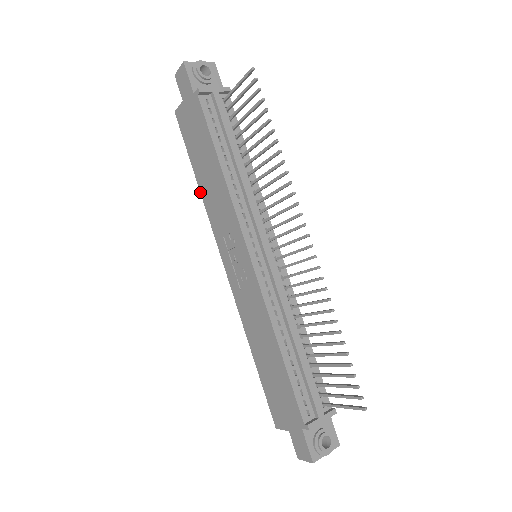
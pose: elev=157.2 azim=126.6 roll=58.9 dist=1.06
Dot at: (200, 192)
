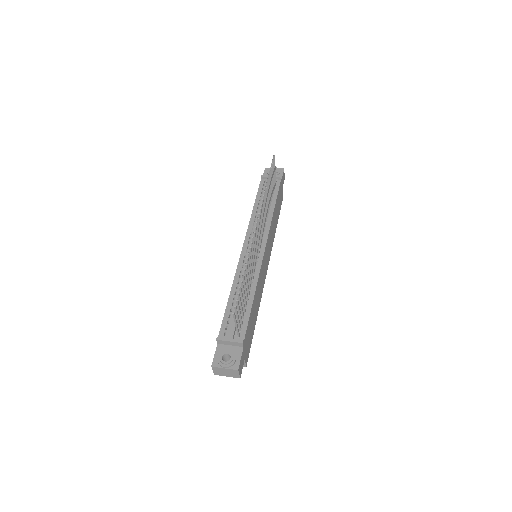
Dot at: occluded
